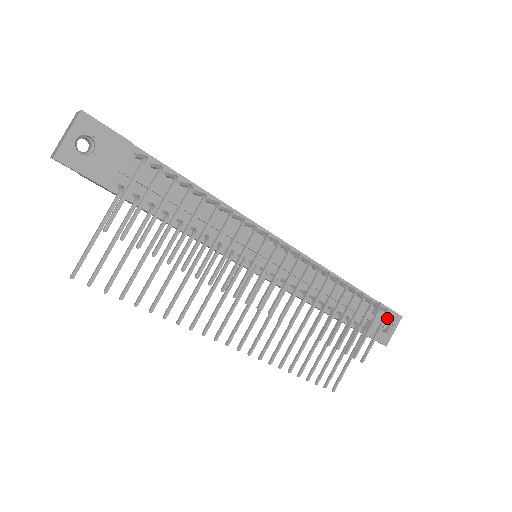
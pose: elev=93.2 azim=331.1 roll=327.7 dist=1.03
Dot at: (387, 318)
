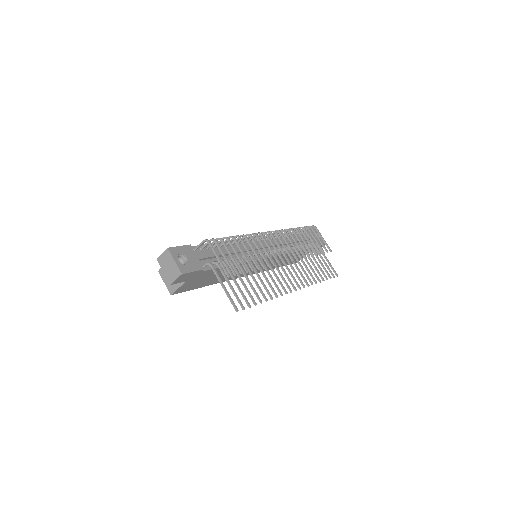
Dot at: occluded
